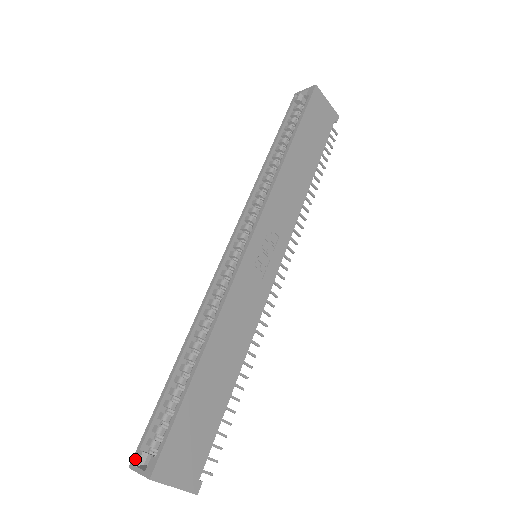
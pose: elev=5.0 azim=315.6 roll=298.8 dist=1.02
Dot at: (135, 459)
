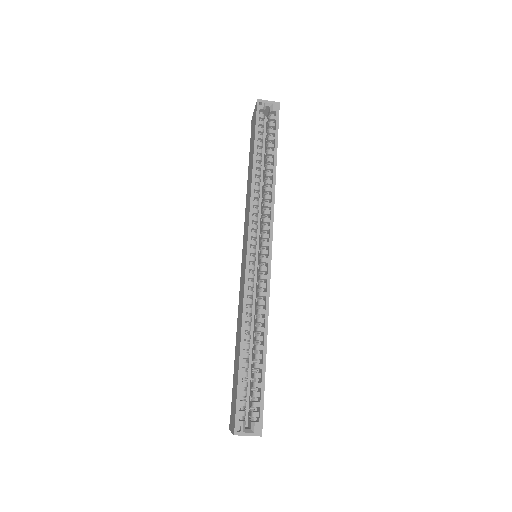
Dot at: occluded
